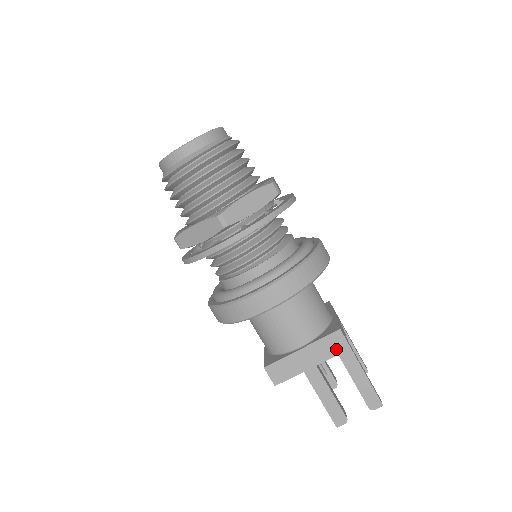
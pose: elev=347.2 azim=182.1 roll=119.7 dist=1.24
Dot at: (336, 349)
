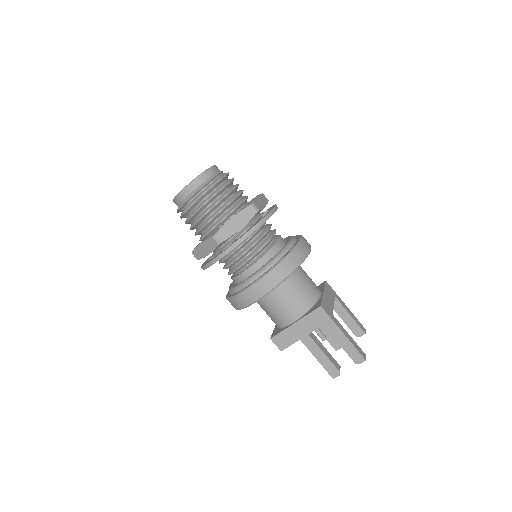
Dot at: (321, 321)
